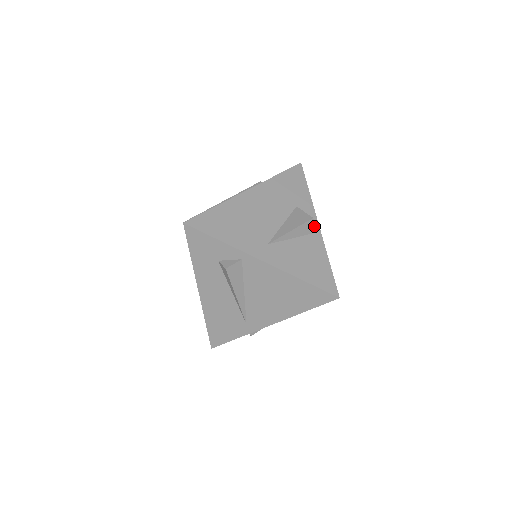
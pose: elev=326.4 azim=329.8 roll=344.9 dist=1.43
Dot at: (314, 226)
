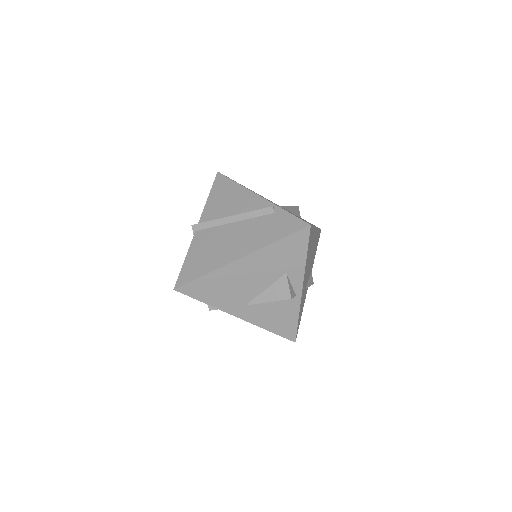
Dot at: occluded
